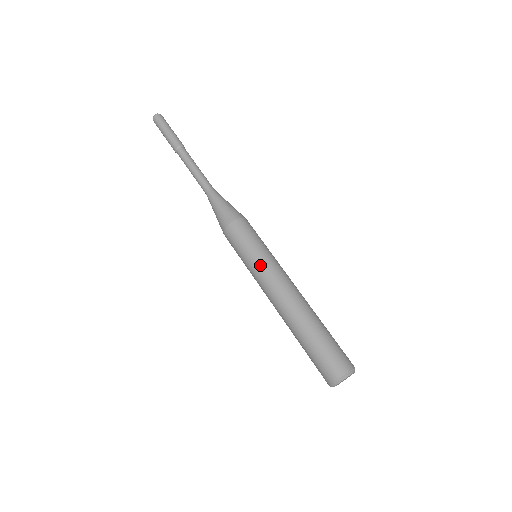
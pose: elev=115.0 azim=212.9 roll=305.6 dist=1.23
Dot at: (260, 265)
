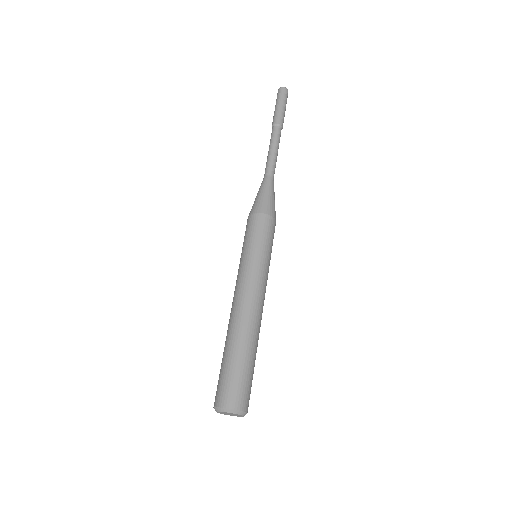
Dot at: (260, 266)
